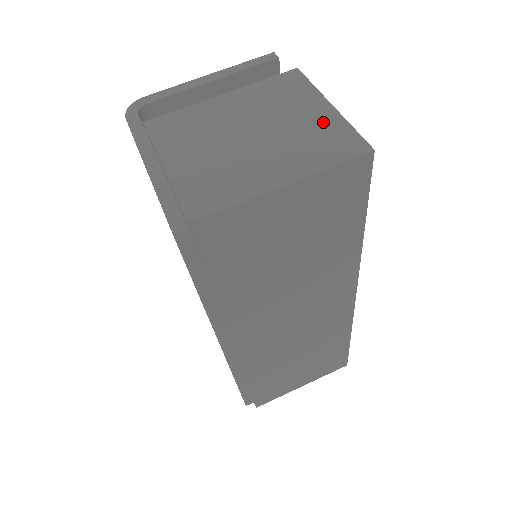
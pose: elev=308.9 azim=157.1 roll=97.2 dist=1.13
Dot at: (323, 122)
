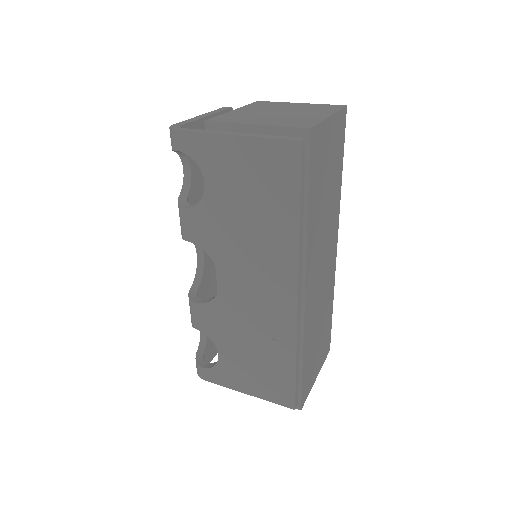
Dot at: (308, 105)
